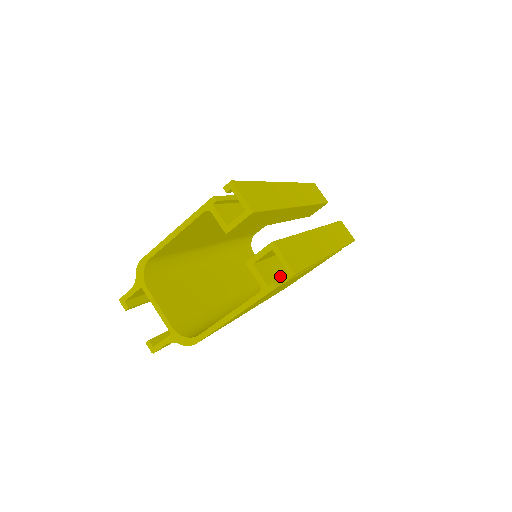
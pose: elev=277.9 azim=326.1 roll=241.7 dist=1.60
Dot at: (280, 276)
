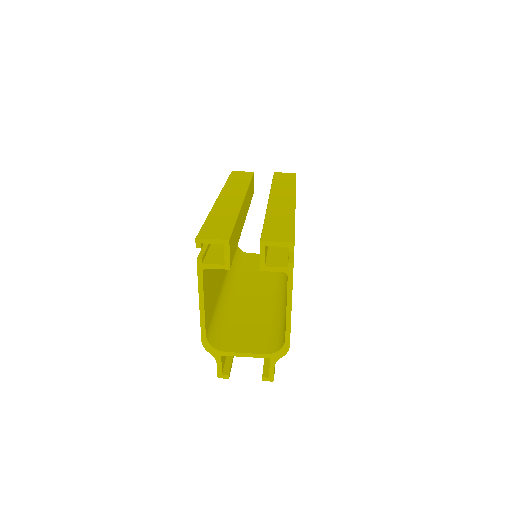
Dot at: (286, 253)
